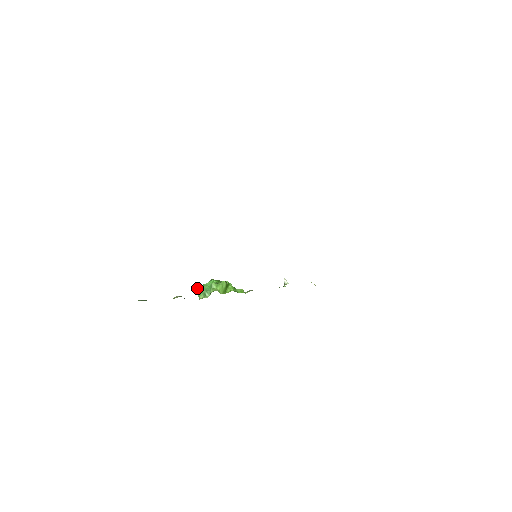
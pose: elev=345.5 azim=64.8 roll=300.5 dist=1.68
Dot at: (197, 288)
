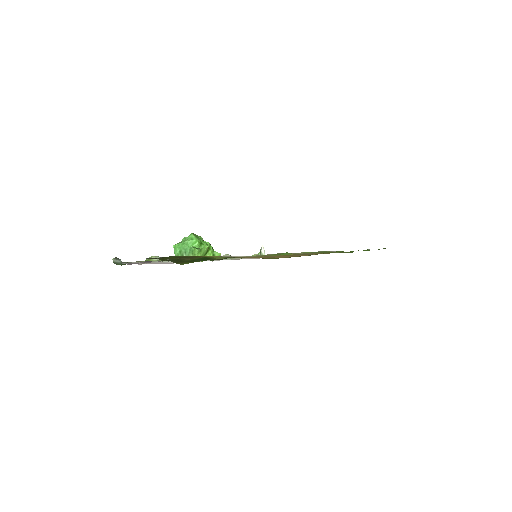
Dot at: (176, 244)
